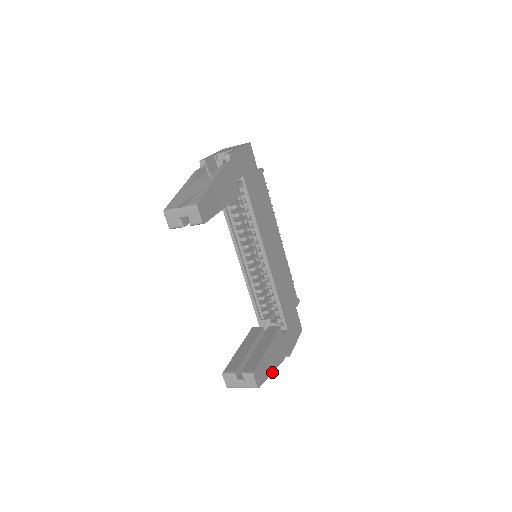
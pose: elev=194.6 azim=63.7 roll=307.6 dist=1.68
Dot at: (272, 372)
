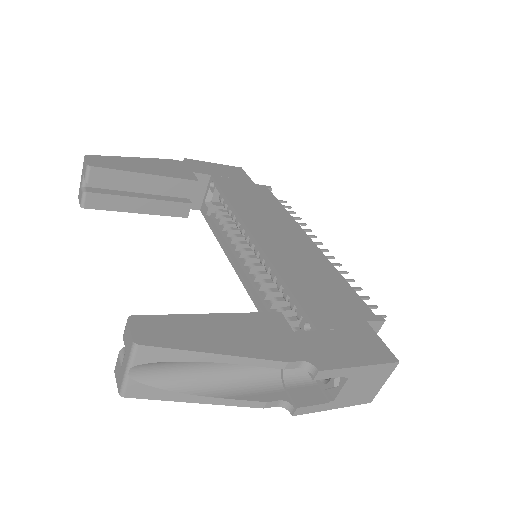
Dot at: (217, 353)
